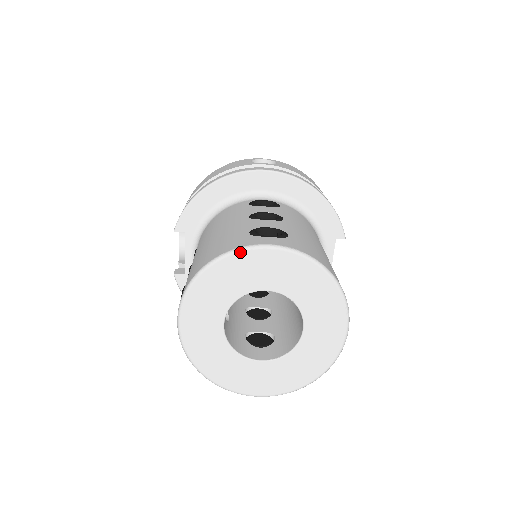
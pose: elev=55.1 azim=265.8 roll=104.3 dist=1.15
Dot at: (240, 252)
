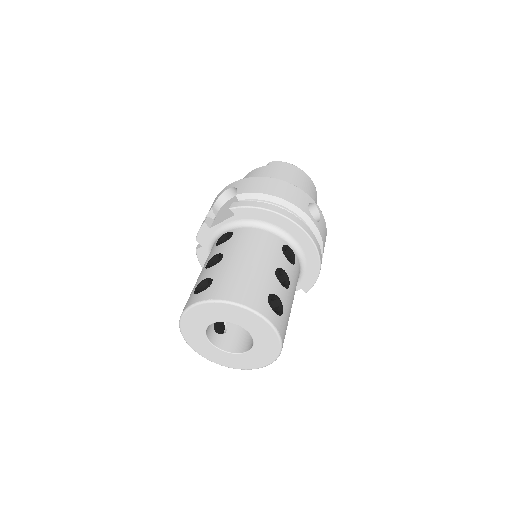
Dot at: (256, 314)
